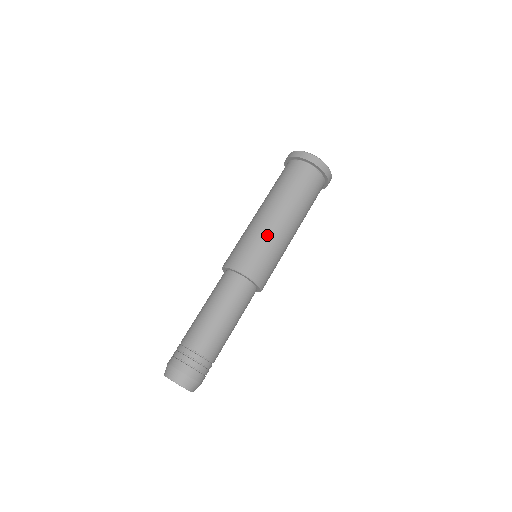
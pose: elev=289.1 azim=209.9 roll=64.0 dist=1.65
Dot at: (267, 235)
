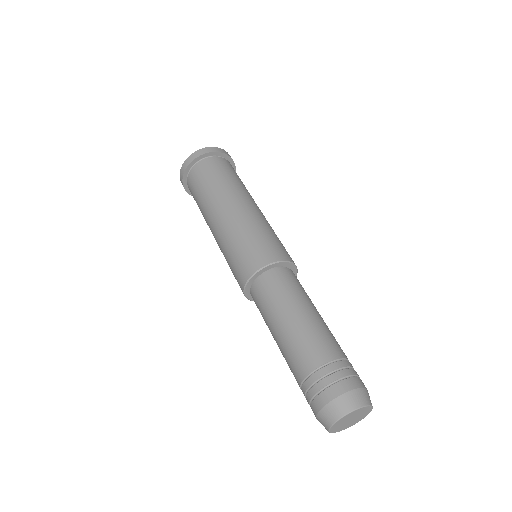
Dot at: (256, 220)
